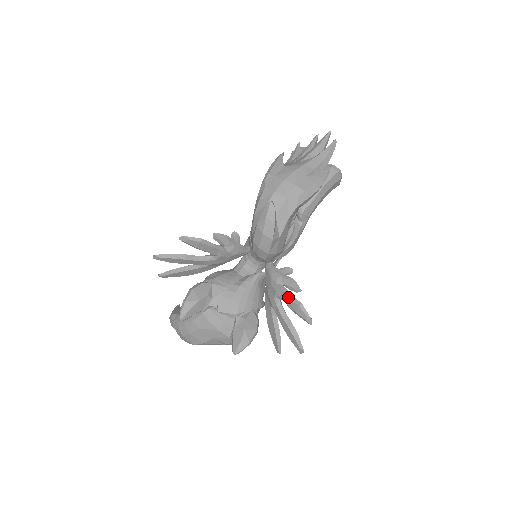
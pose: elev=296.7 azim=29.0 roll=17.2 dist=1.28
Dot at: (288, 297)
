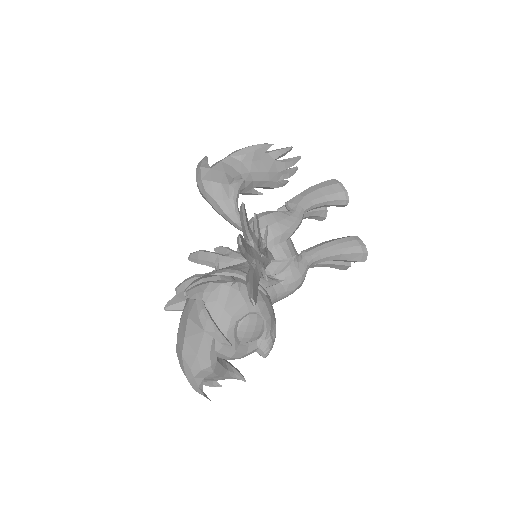
Dot at: occluded
